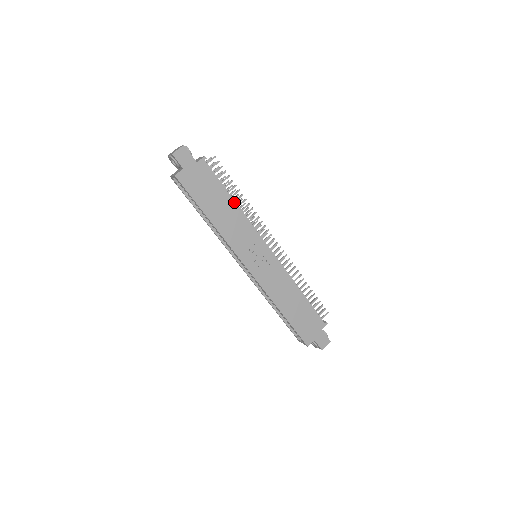
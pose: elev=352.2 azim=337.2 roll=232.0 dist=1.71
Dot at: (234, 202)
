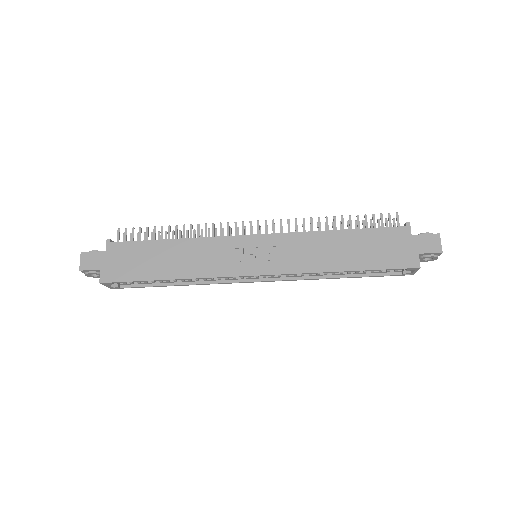
Dot at: (173, 240)
